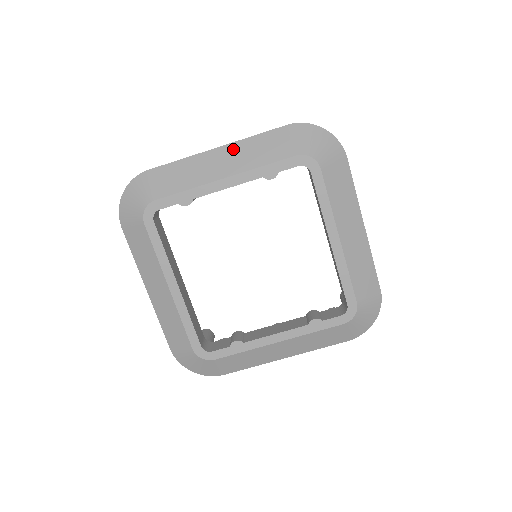
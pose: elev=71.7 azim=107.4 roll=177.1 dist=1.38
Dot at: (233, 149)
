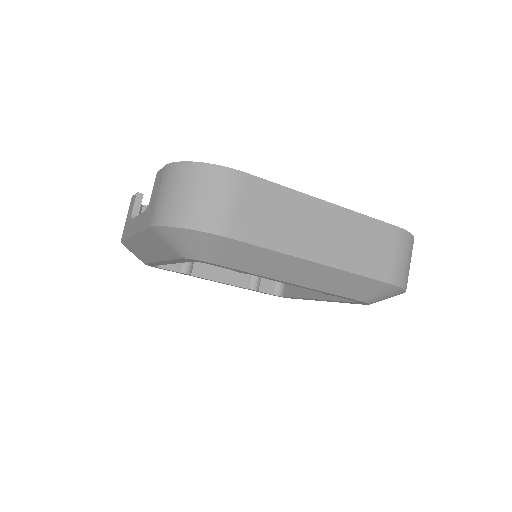
Dot at: (327, 272)
